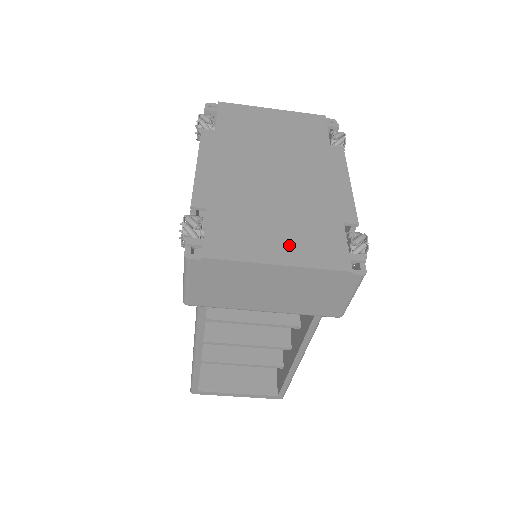
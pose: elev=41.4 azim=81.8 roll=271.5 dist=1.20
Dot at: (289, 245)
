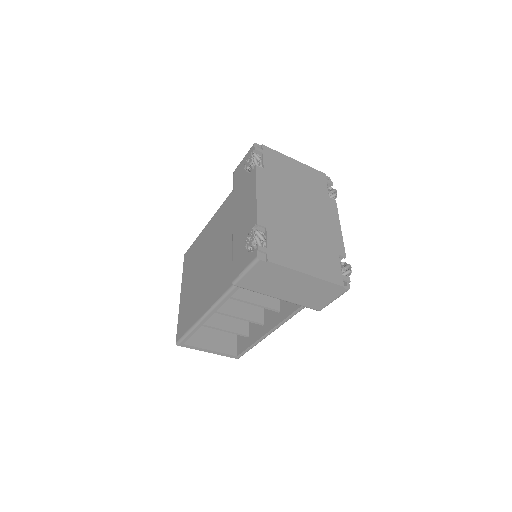
Dot at: (312, 263)
